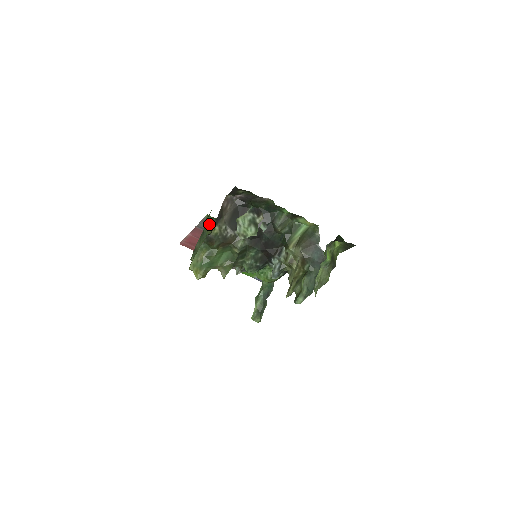
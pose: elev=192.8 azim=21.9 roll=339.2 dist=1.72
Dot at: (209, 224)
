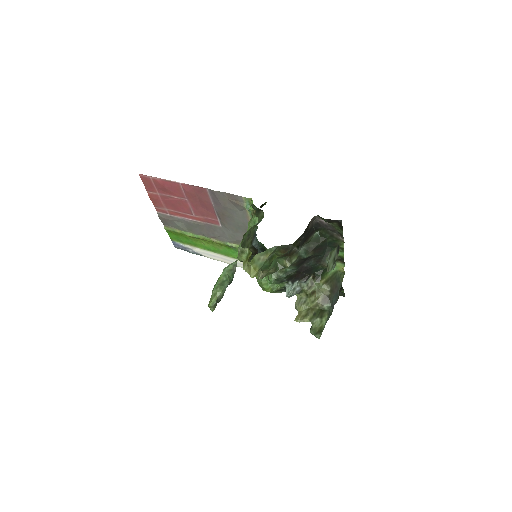
Dot at: (251, 210)
